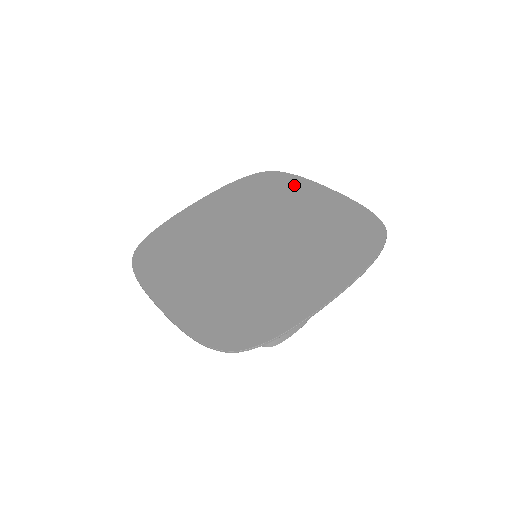
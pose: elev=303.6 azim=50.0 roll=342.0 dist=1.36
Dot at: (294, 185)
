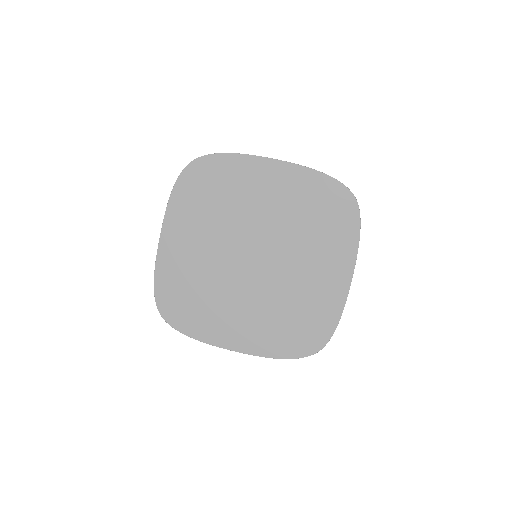
Dot at: (343, 241)
